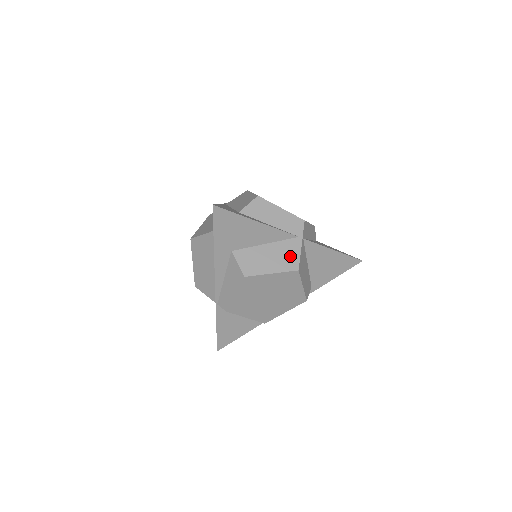
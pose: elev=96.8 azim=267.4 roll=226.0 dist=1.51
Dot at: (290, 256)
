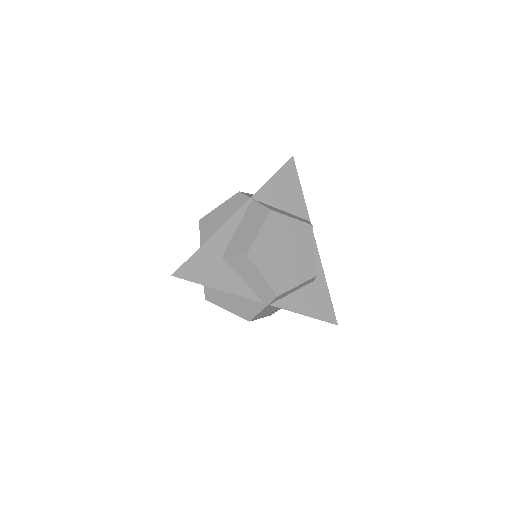
Dot at: (248, 310)
